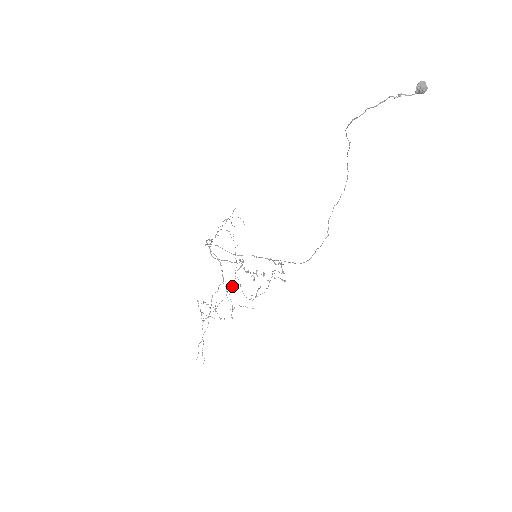
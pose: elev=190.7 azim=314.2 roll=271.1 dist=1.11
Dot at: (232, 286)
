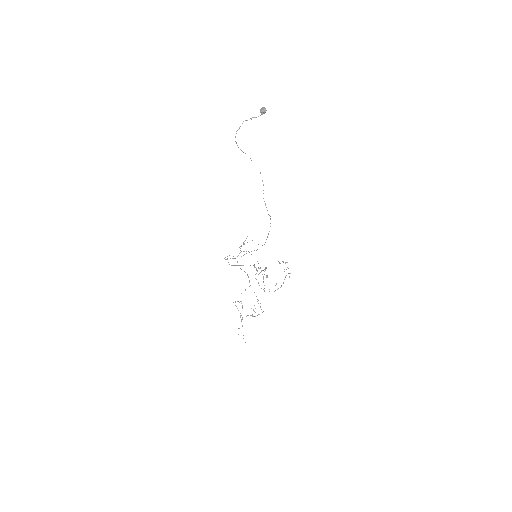
Dot at: occluded
